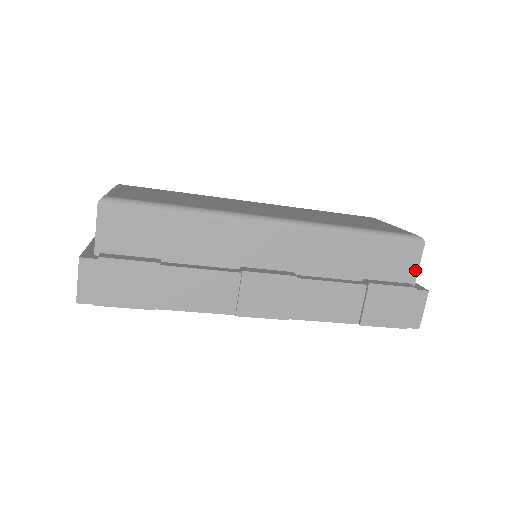
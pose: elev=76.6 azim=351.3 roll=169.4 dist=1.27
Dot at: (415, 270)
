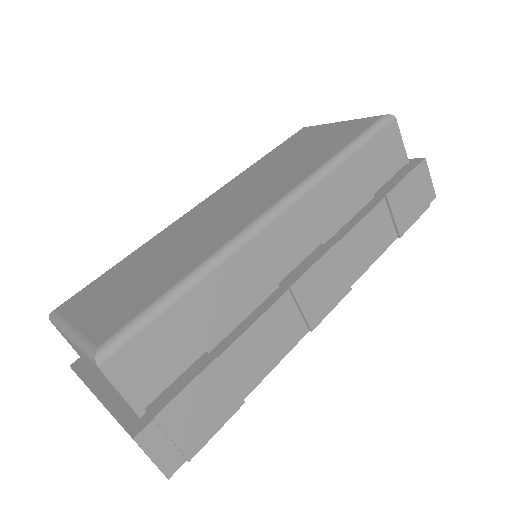
Dot at: (402, 149)
